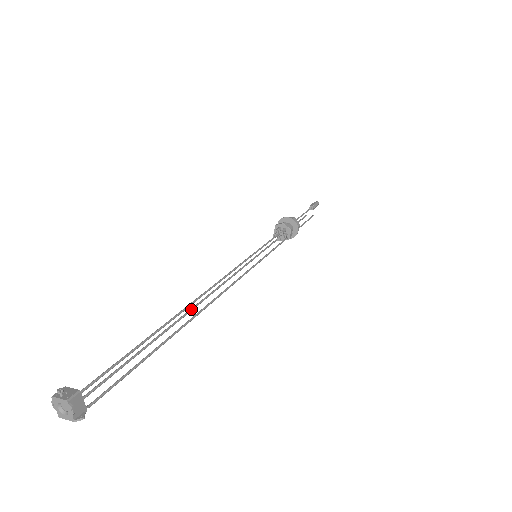
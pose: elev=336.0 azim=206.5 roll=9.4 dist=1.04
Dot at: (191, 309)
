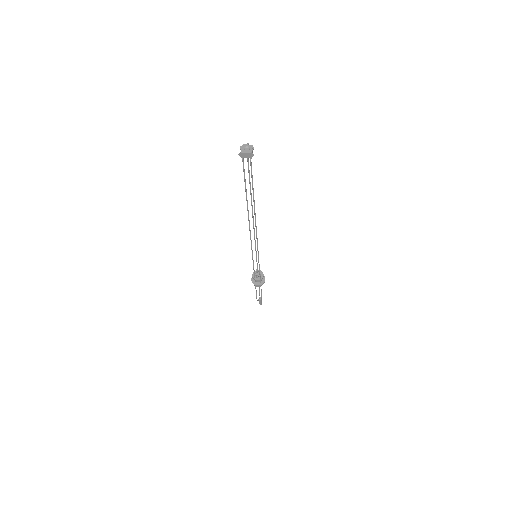
Dot at: occluded
